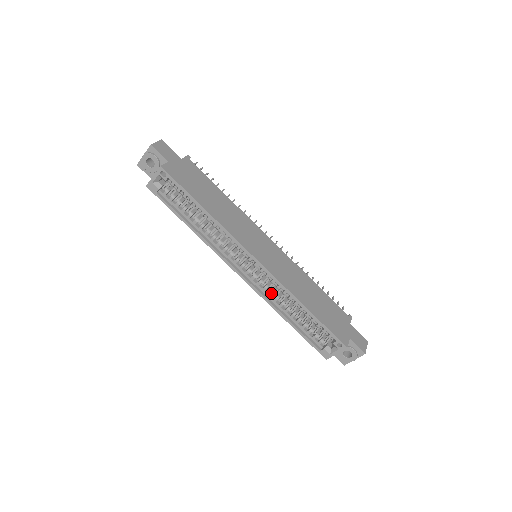
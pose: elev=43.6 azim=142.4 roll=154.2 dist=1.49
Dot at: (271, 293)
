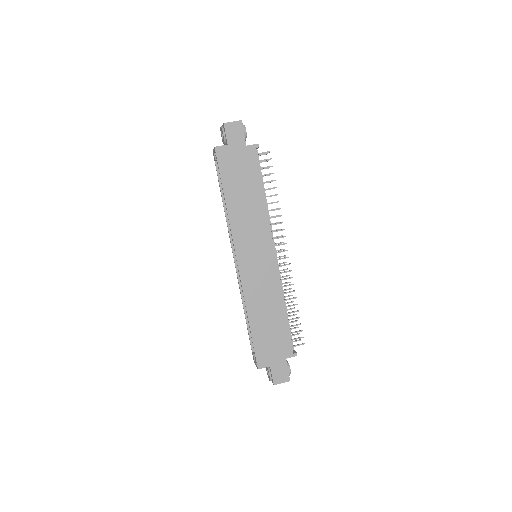
Dot at: occluded
